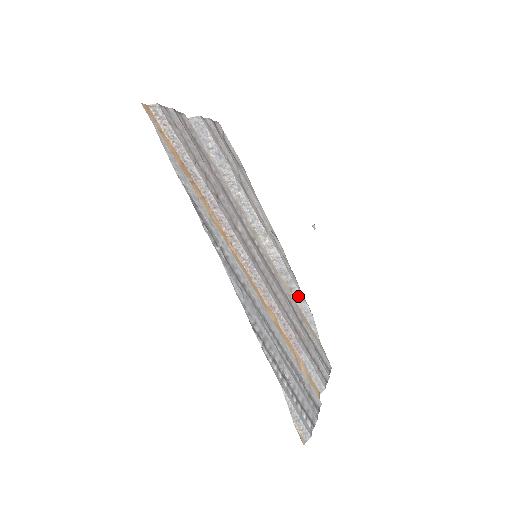
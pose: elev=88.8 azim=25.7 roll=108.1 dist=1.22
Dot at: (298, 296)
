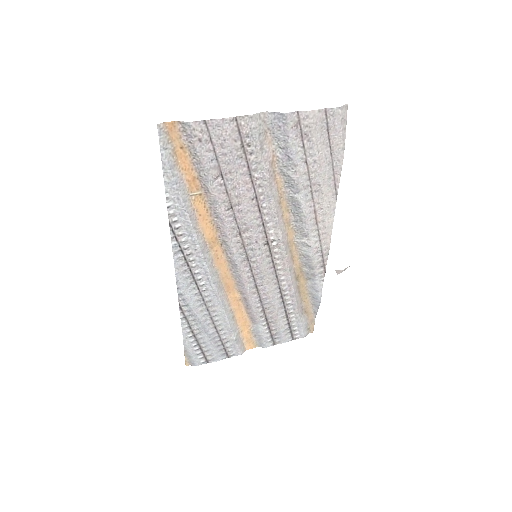
Dot at: (313, 286)
